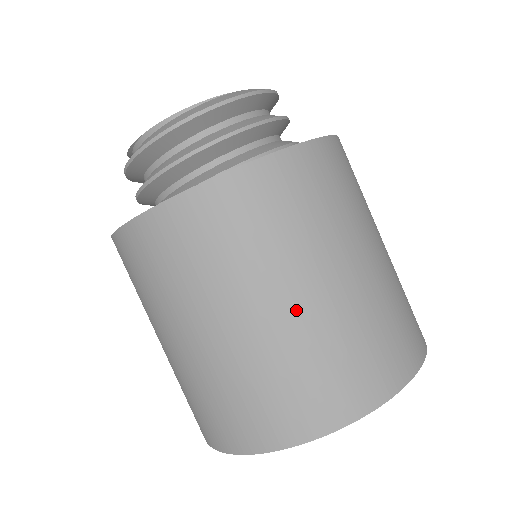
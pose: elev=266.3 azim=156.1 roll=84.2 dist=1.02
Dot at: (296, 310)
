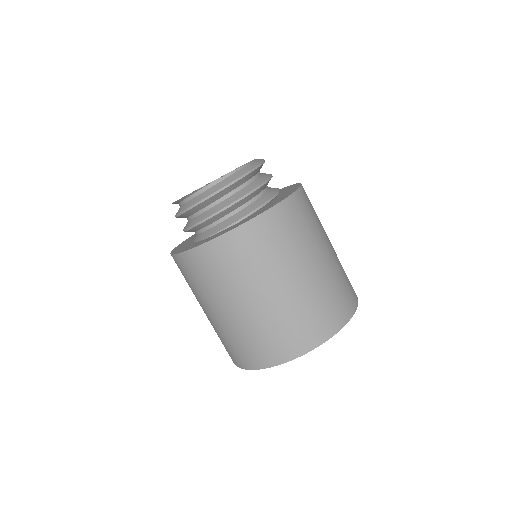
Dot at: (323, 265)
